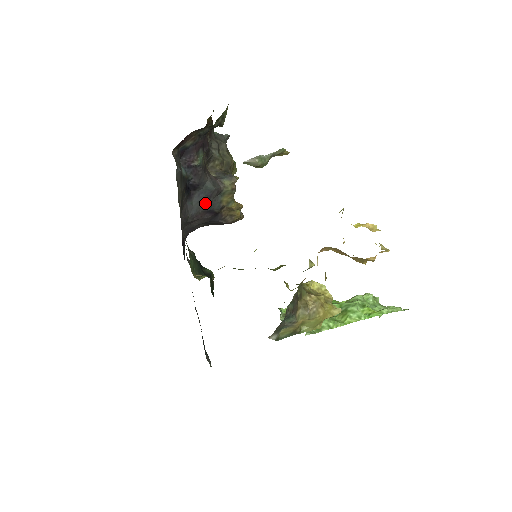
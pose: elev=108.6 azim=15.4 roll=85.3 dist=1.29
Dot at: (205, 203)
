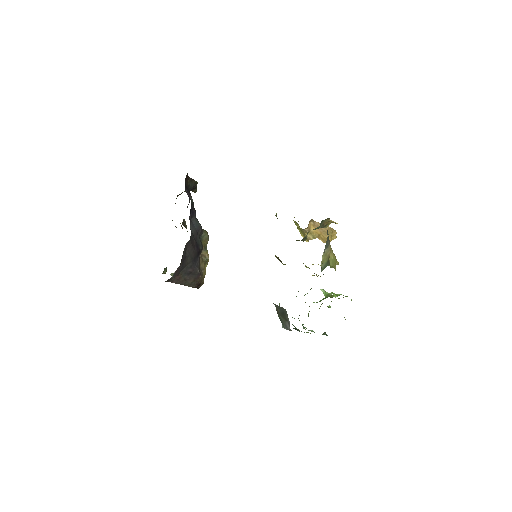
Dot at: (195, 235)
